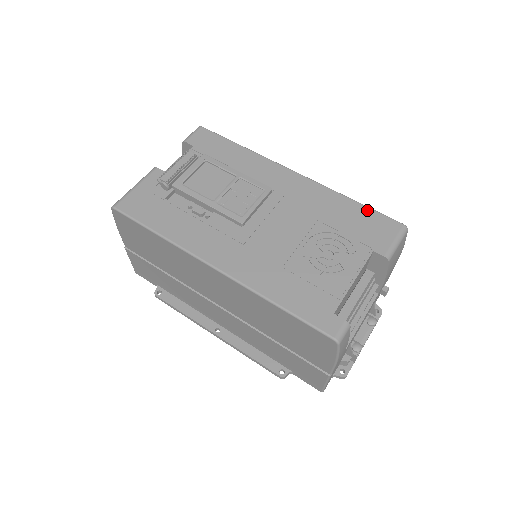
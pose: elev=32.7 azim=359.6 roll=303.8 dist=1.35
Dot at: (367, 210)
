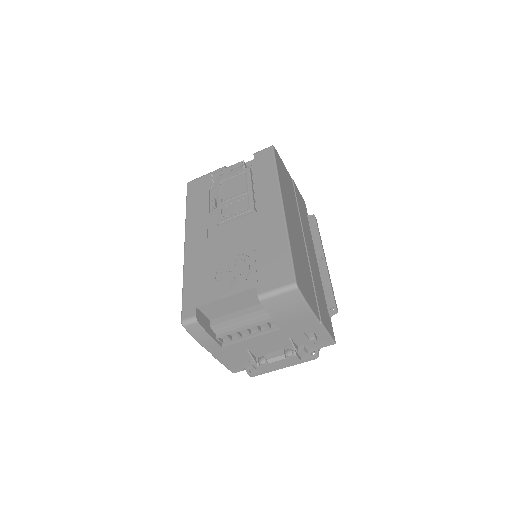
Dot at: (287, 257)
